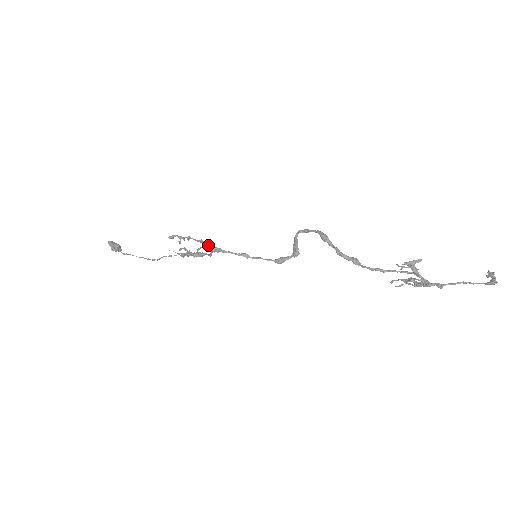
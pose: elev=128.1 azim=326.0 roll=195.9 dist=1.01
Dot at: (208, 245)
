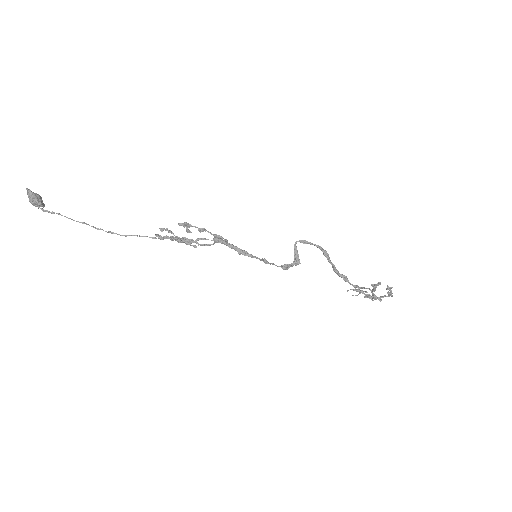
Dot at: (228, 243)
